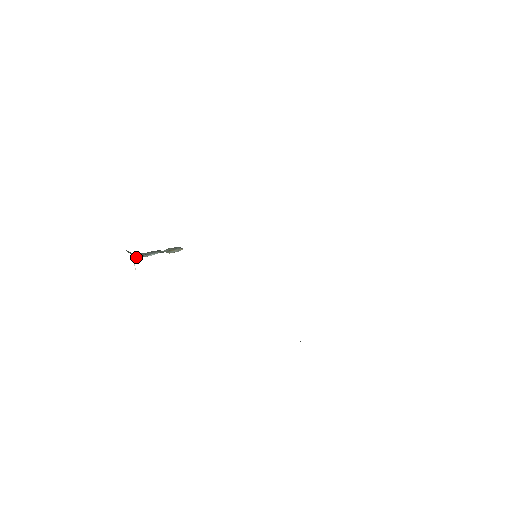
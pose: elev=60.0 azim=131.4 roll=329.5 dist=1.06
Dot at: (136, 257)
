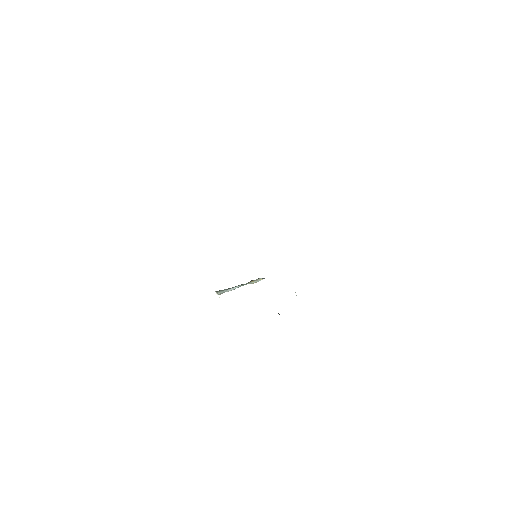
Dot at: (220, 292)
